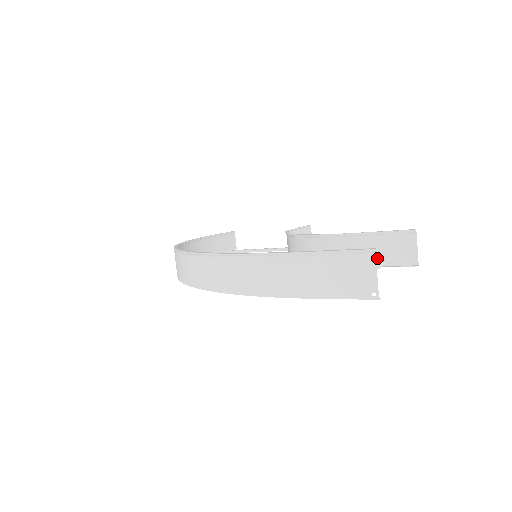
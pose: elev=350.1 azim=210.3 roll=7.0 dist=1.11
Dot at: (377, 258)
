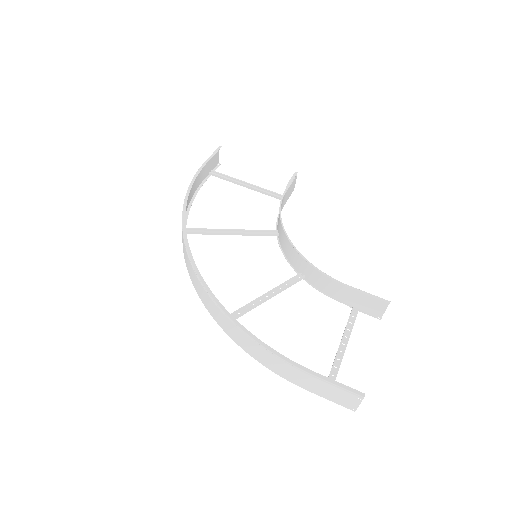
Dot at: (355, 302)
